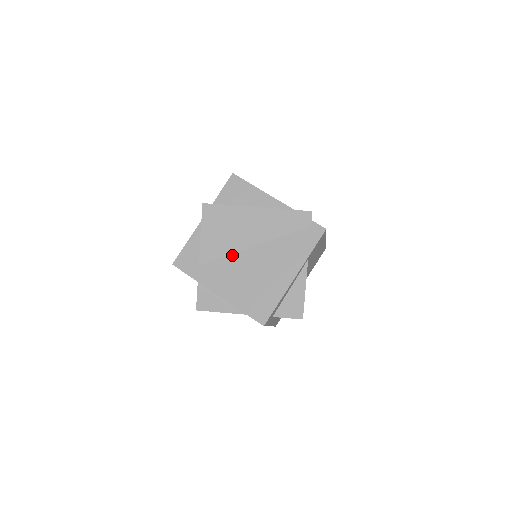
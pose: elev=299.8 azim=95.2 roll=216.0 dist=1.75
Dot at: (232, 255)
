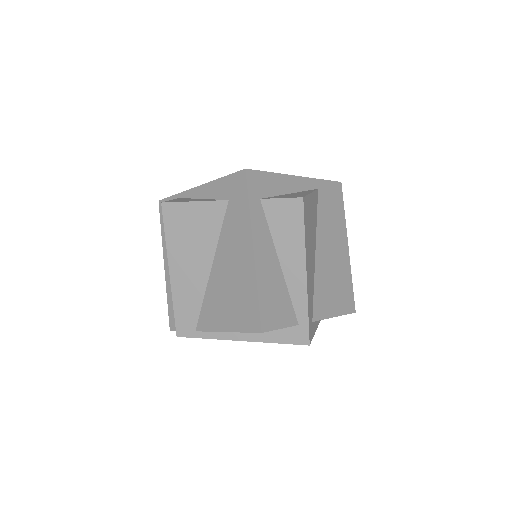
Dot at: occluded
